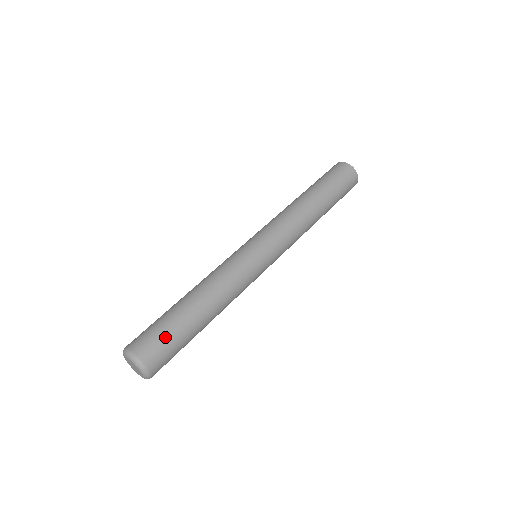
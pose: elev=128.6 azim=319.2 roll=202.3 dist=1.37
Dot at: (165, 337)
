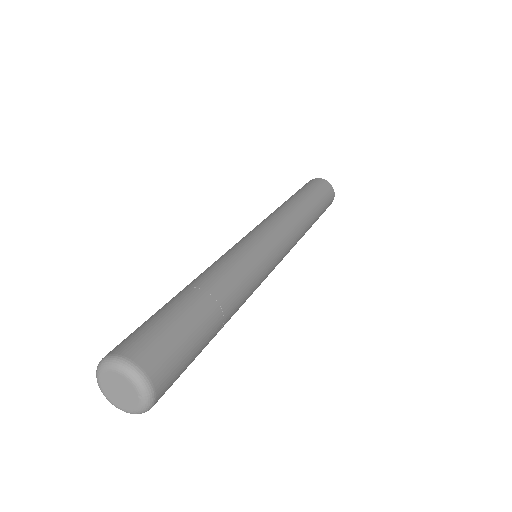
Dot at: (143, 325)
